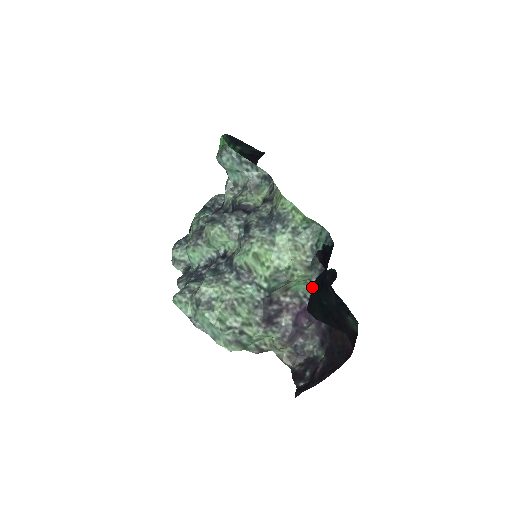
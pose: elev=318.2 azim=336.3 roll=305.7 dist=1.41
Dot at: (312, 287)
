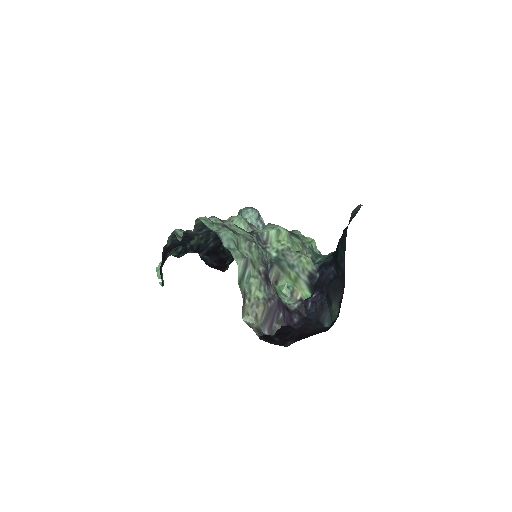
Dot at: occluded
